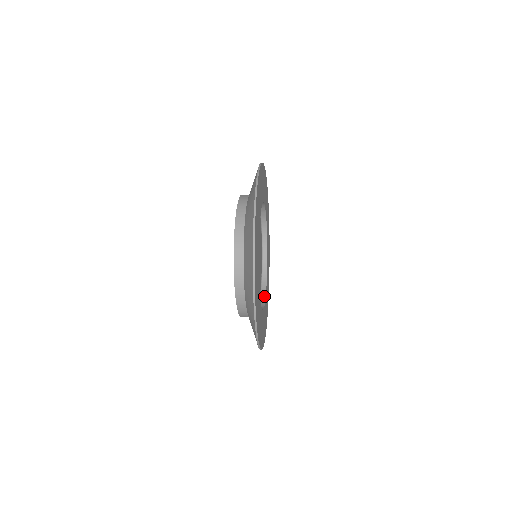
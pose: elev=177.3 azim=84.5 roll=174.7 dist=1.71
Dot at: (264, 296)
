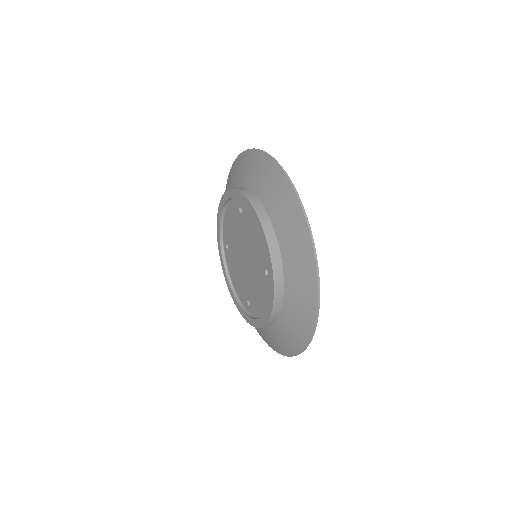
Dot at: occluded
